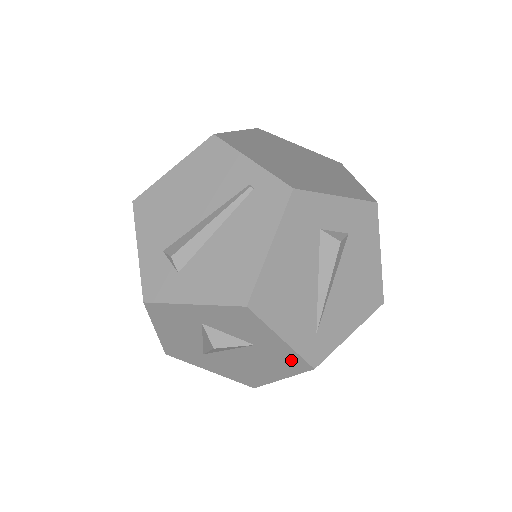
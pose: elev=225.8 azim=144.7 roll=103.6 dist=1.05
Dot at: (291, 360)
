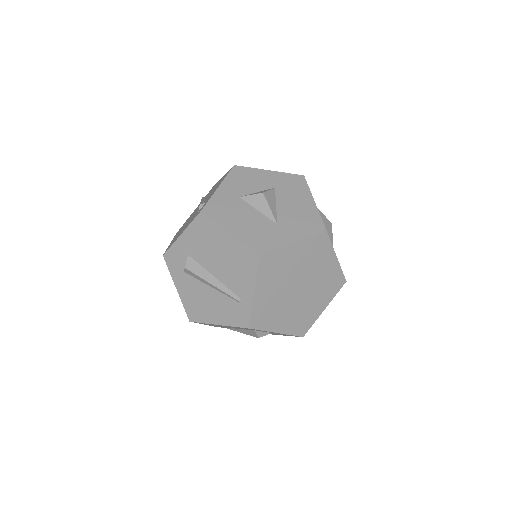
Dot at: occluded
